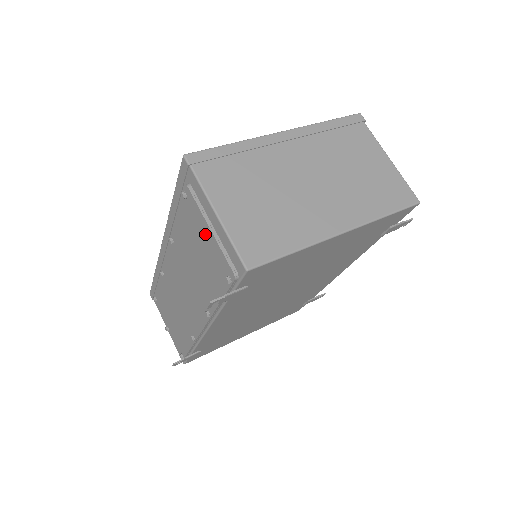
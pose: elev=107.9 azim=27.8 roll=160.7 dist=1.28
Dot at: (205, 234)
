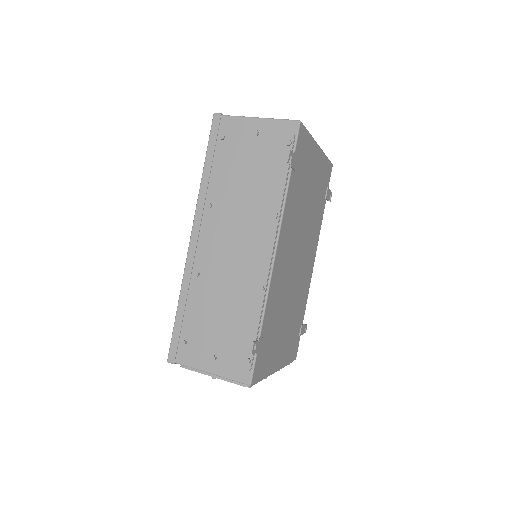
Dot at: (255, 134)
